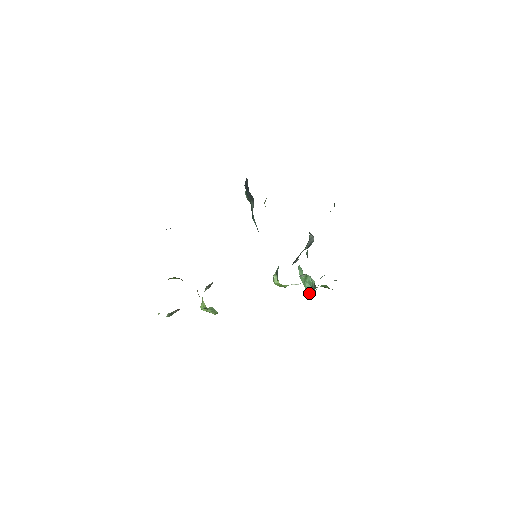
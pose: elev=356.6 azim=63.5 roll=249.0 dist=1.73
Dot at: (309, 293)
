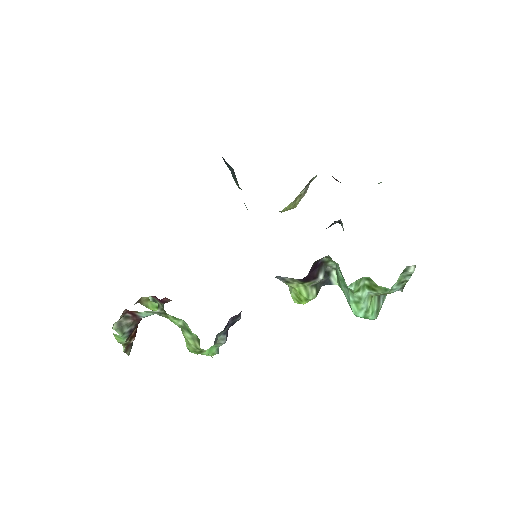
Dot at: (358, 315)
